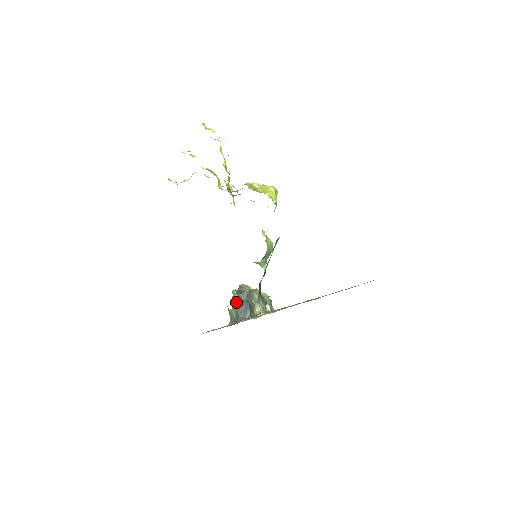
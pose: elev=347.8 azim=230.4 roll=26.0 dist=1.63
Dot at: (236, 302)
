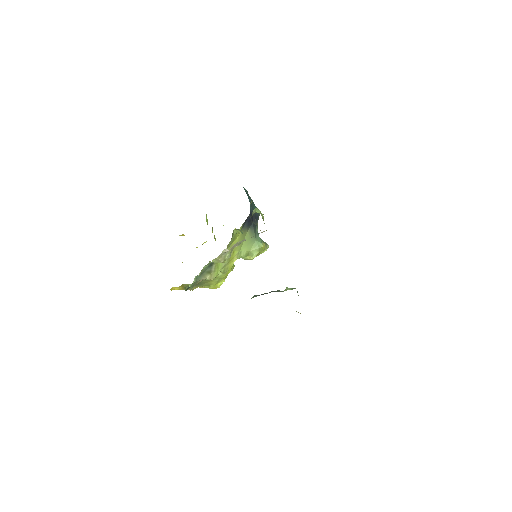
Dot at: (256, 296)
